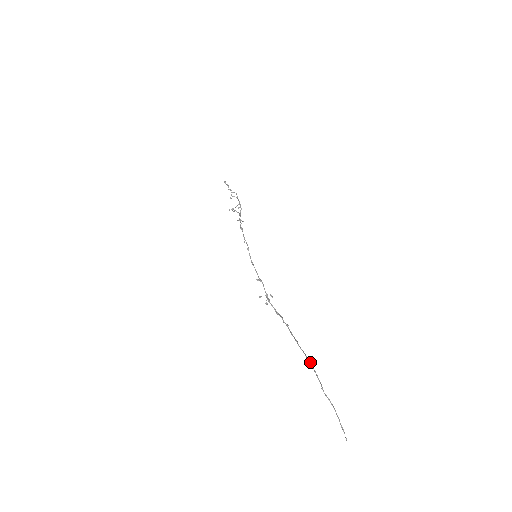
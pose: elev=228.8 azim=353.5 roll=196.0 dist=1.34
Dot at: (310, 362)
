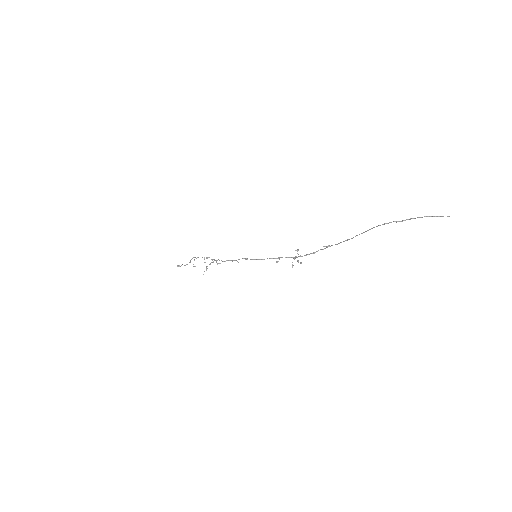
Dot at: (369, 229)
